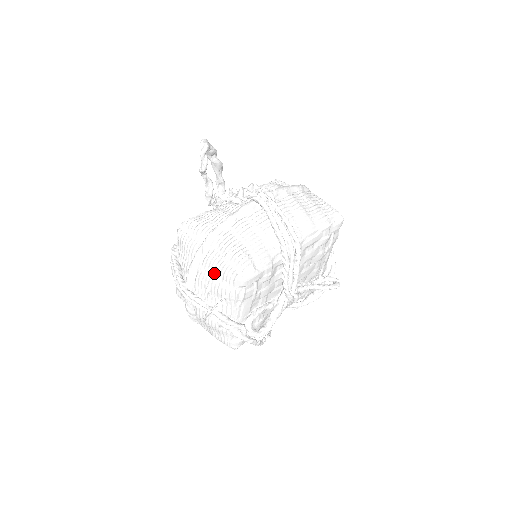
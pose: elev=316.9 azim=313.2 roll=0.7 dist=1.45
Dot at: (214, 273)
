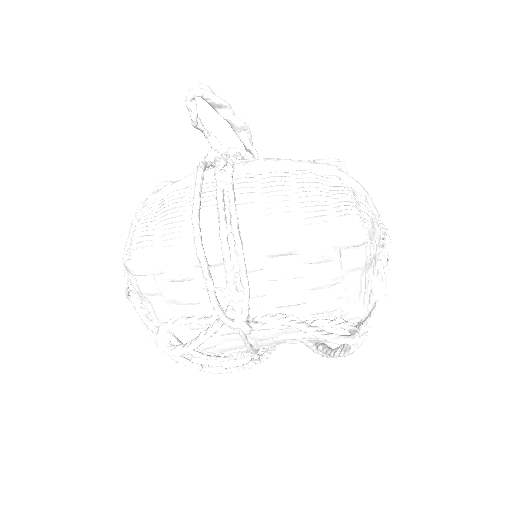
Dot at: occluded
